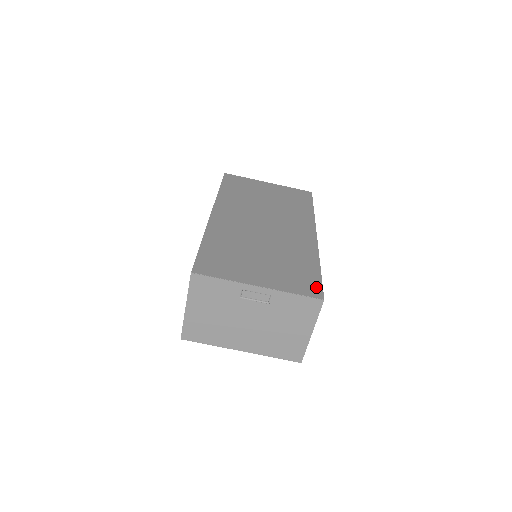
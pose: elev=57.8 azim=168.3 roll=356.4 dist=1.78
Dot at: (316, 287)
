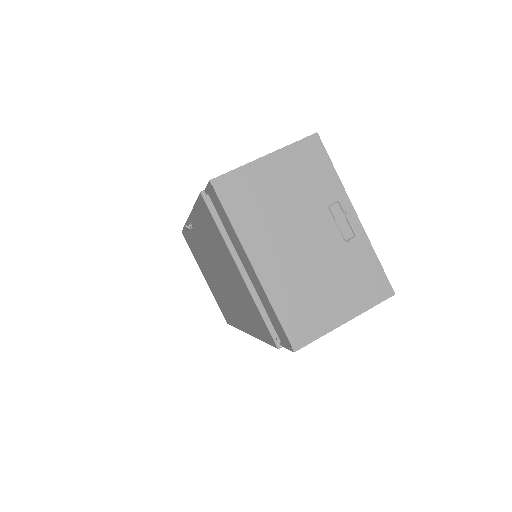
Dot at: occluded
